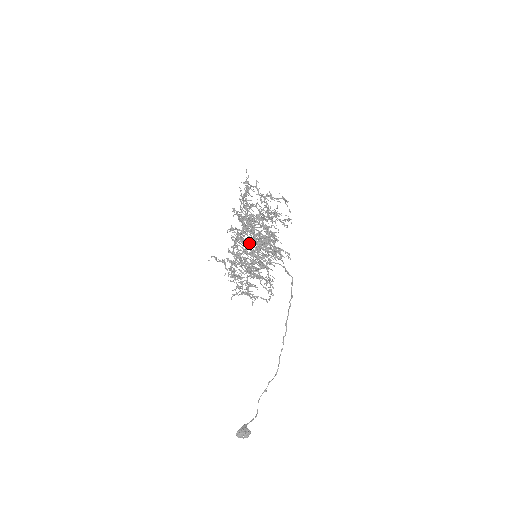
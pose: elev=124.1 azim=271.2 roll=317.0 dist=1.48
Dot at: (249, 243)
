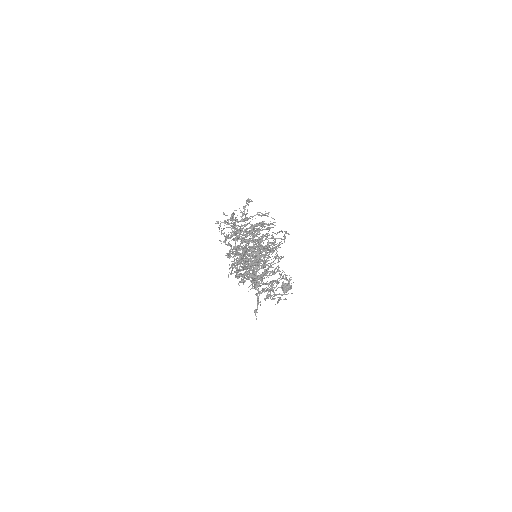
Dot at: occluded
